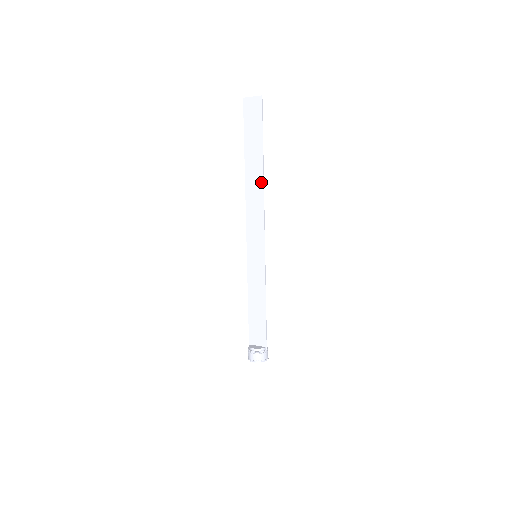
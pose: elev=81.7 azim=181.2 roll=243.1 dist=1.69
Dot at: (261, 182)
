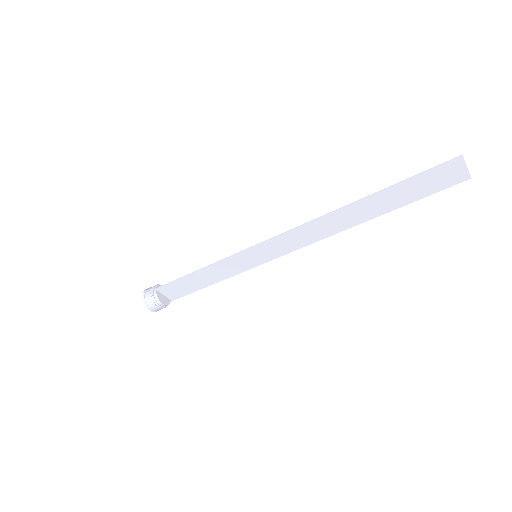
Dot at: (350, 226)
